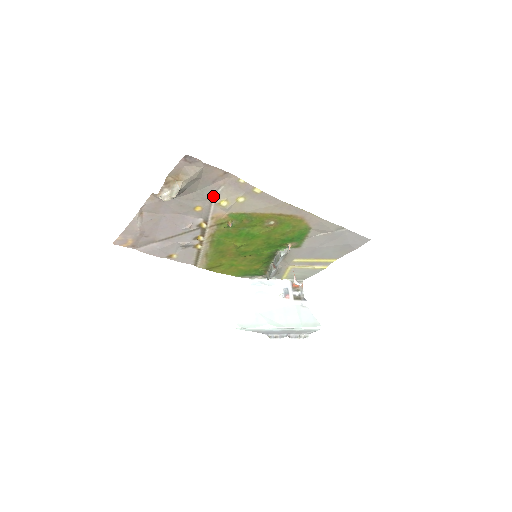
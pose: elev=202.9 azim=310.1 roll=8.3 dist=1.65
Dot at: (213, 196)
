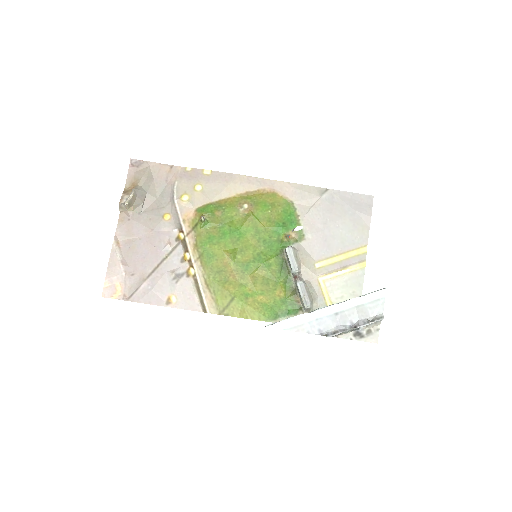
Dot at: (172, 195)
